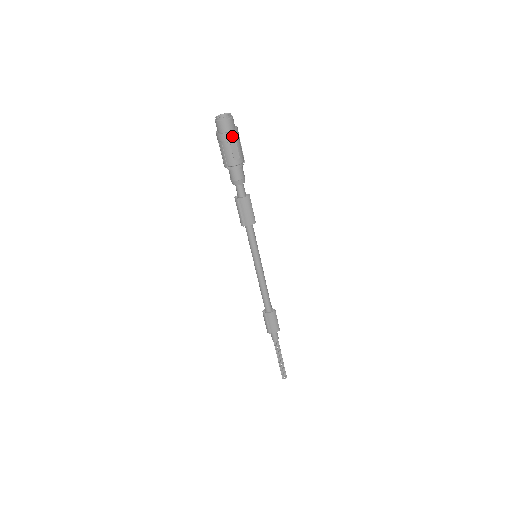
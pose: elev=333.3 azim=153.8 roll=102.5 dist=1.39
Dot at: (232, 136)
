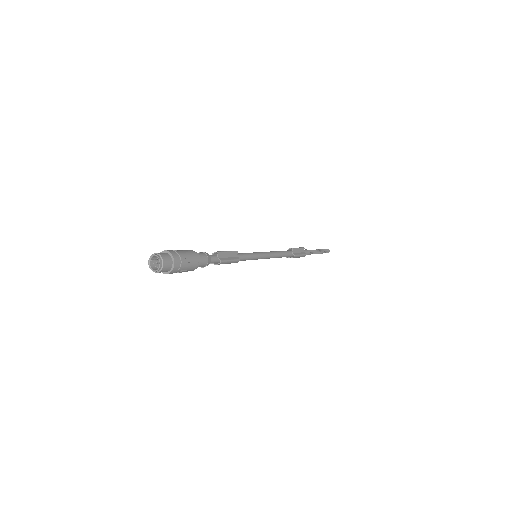
Dot at: (172, 273)
